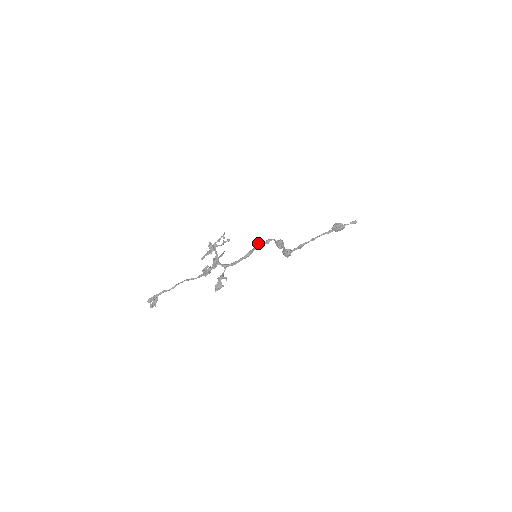
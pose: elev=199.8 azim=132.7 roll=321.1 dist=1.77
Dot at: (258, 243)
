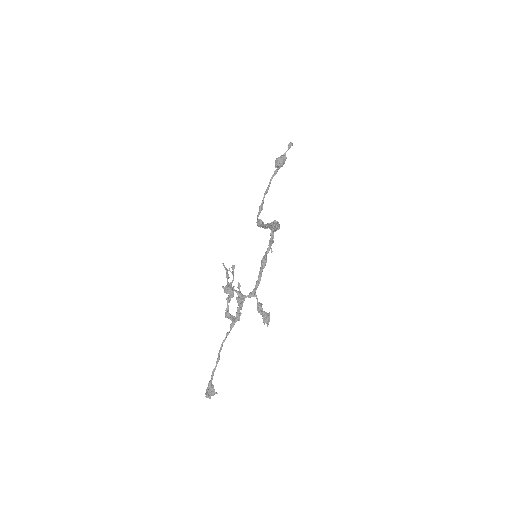
Dot at: (270, 245)
